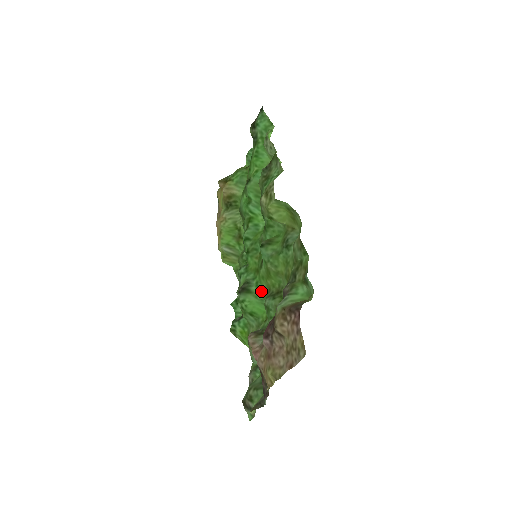
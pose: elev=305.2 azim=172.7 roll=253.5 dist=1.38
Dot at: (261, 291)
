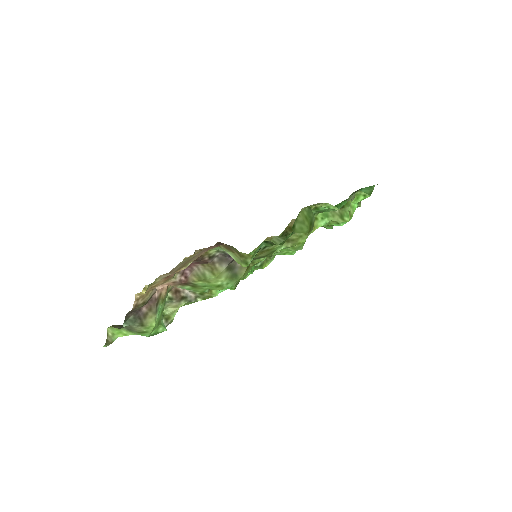
Dot at: occluded
